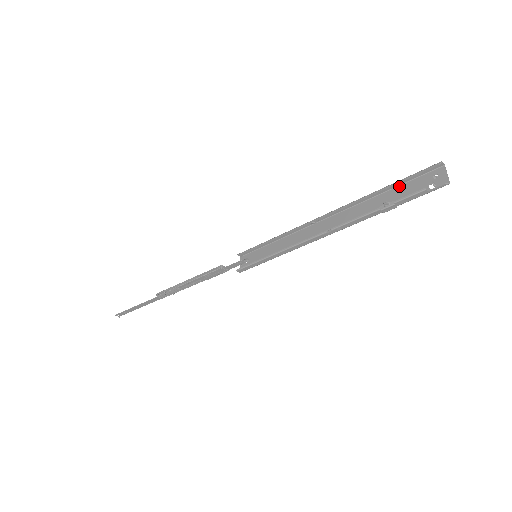
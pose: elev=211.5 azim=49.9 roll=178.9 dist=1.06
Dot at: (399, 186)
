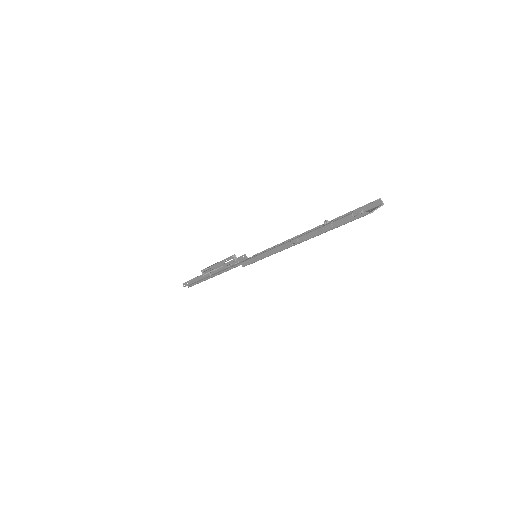
Dot at: occluded
